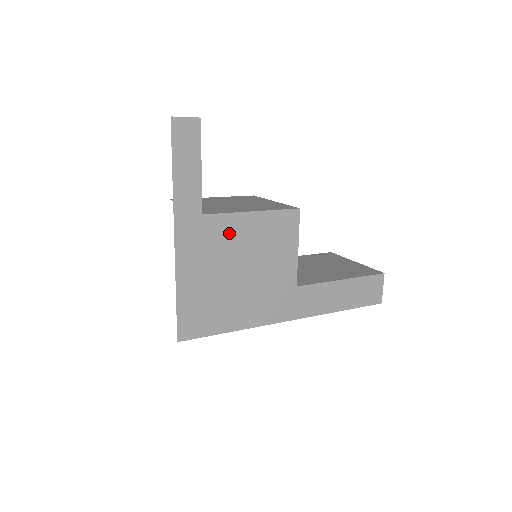
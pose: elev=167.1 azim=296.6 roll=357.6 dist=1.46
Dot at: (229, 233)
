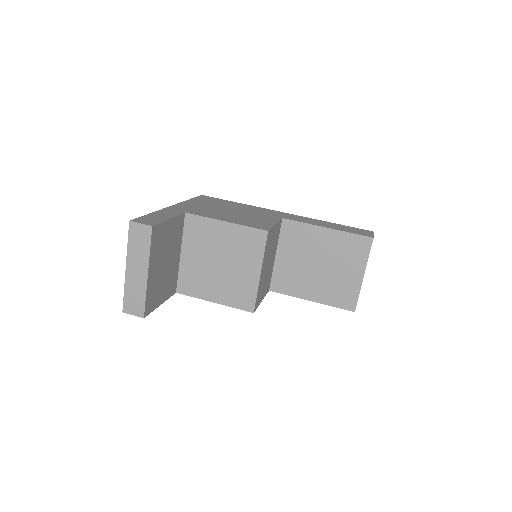
Dot at: occluded
